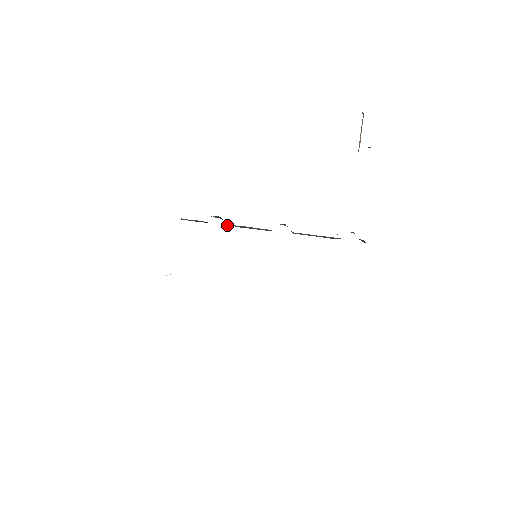
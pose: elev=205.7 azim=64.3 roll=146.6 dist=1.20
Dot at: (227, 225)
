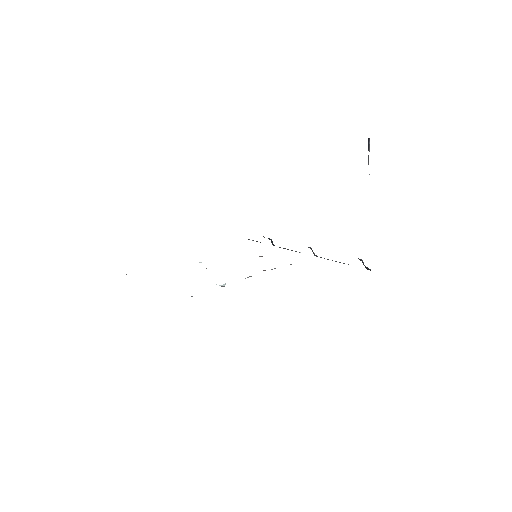
Dot at: (273, 245)
